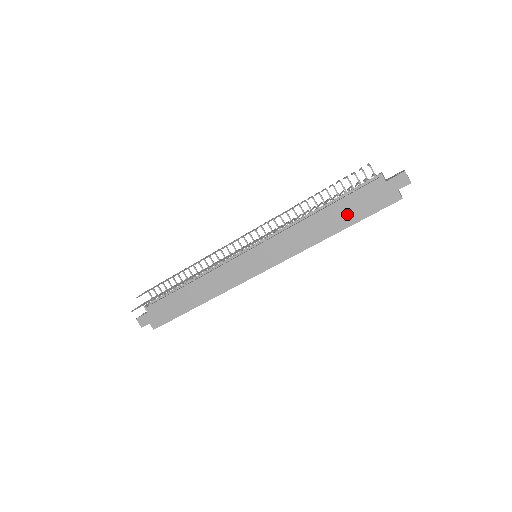
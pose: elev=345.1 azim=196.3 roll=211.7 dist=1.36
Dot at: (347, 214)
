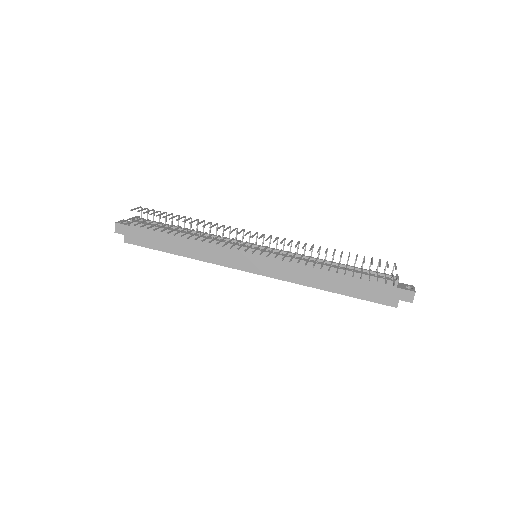
Dot at: (350, 286)
